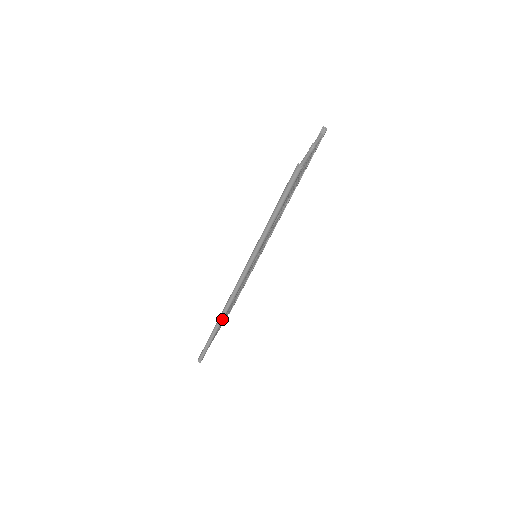
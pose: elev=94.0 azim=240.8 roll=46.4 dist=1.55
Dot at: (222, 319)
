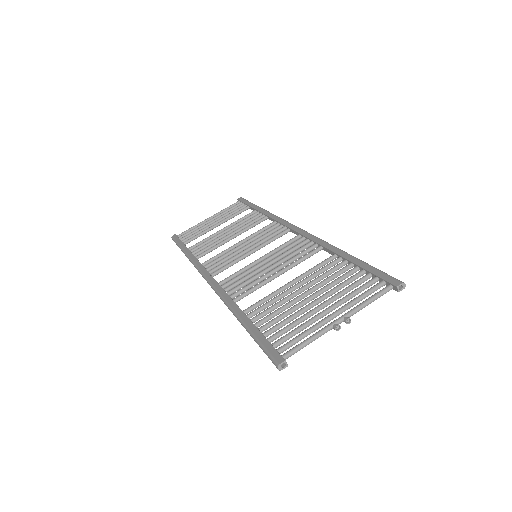
Dot at: occluded
